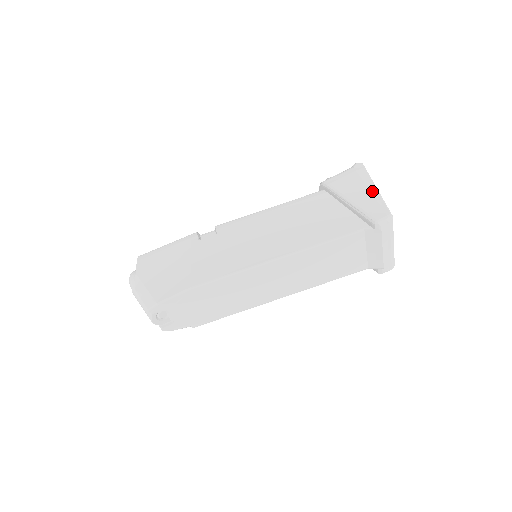
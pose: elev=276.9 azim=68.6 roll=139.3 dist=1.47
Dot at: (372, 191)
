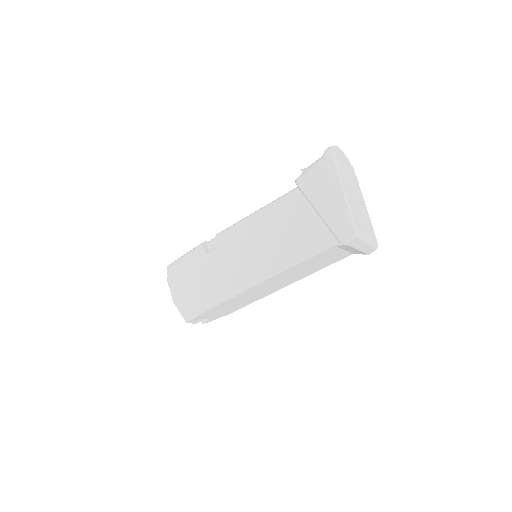
Dot at: (339, 199)
